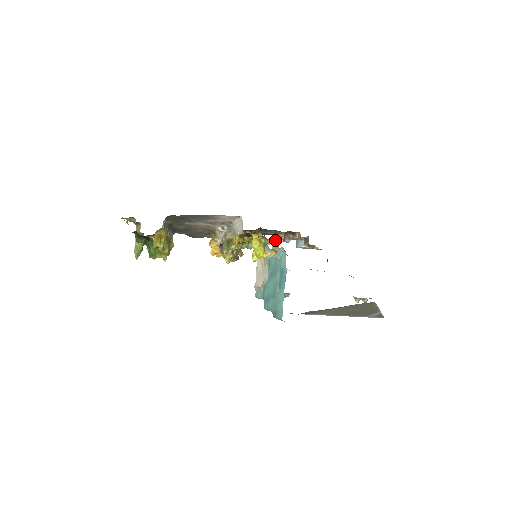
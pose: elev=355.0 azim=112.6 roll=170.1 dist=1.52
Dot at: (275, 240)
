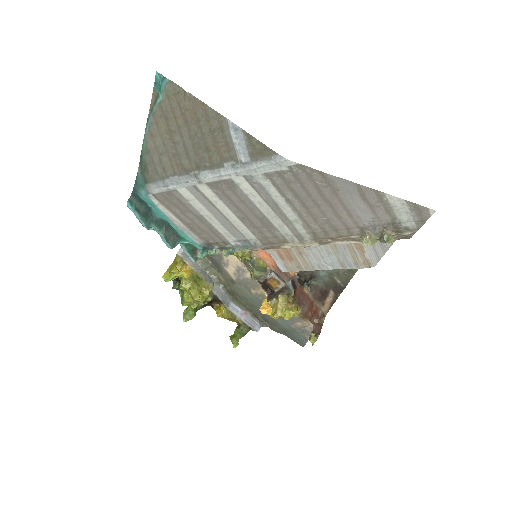
Dot at: occluded
